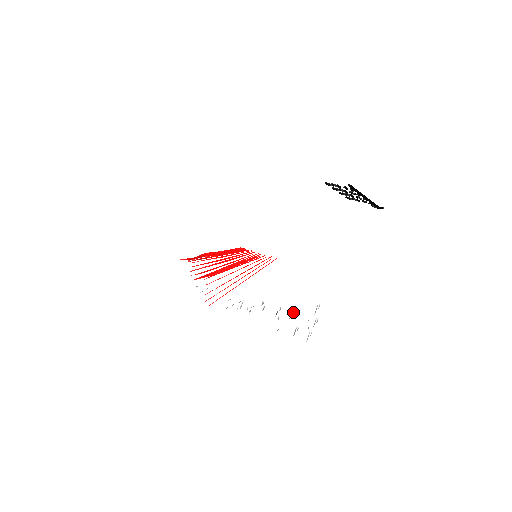
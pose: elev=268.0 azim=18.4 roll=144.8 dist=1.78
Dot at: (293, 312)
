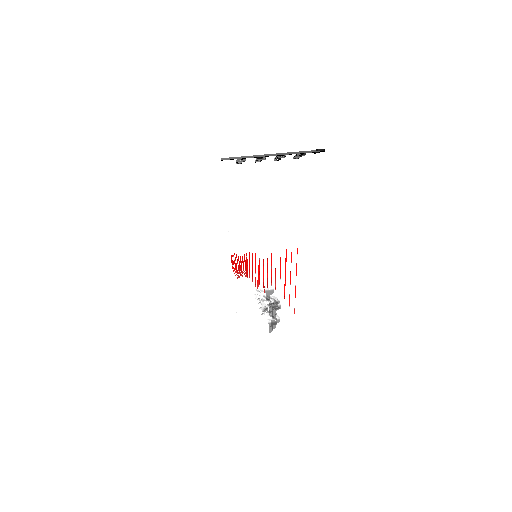
Dot at: occluded
